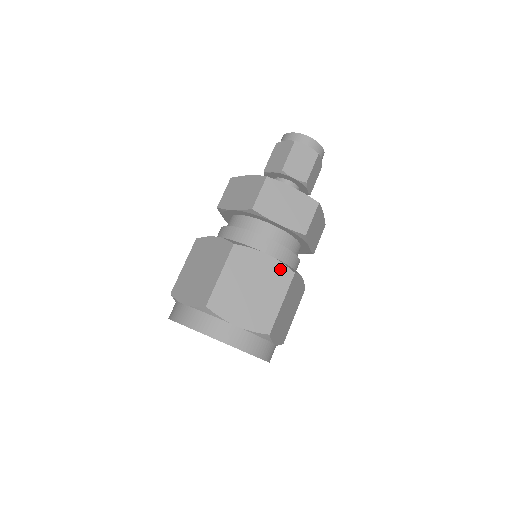
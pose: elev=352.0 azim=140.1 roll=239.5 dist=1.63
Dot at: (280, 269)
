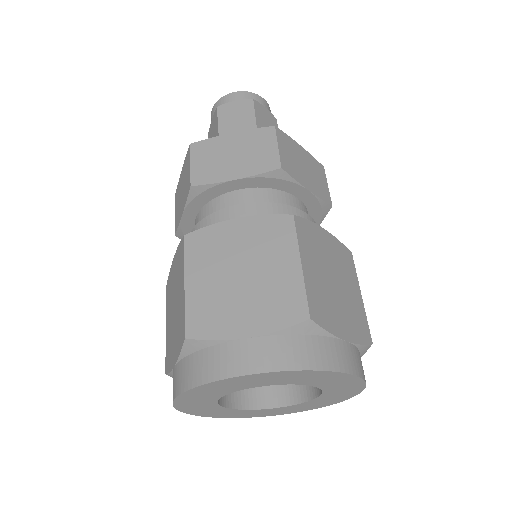
Dot at: (268, 224)
